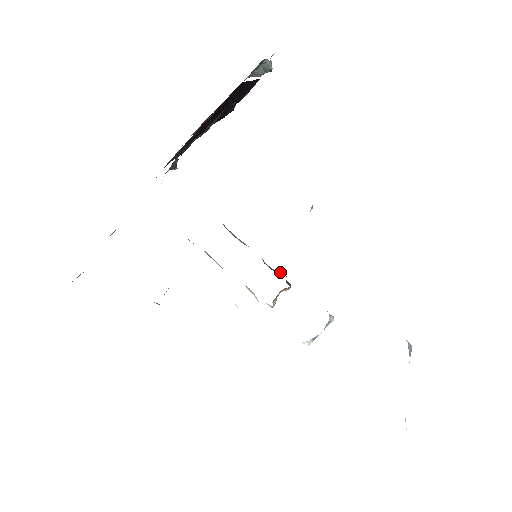
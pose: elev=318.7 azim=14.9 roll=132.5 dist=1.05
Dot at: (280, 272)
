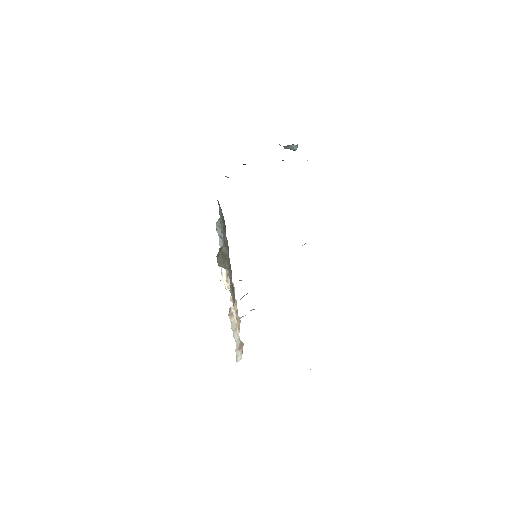
Dot at: occluded
